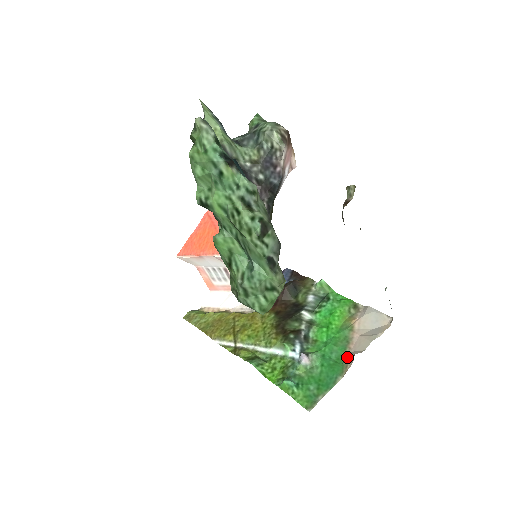
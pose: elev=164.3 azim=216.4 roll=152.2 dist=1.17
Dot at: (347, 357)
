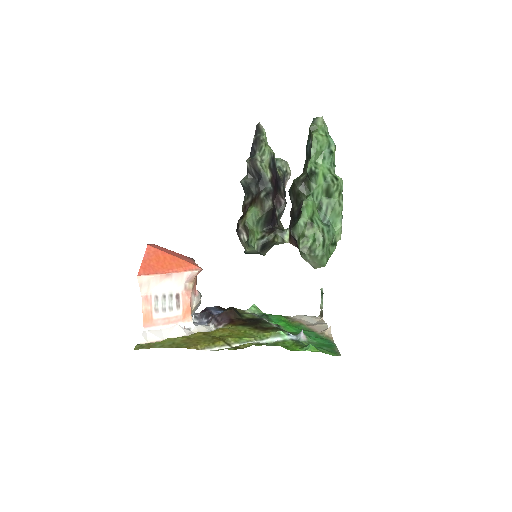
Dot at: (322, 334)
